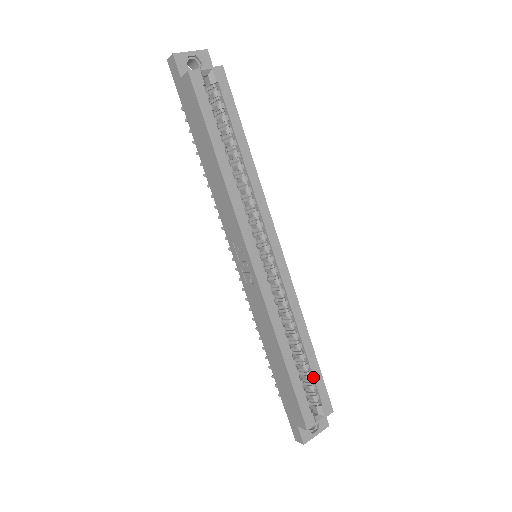
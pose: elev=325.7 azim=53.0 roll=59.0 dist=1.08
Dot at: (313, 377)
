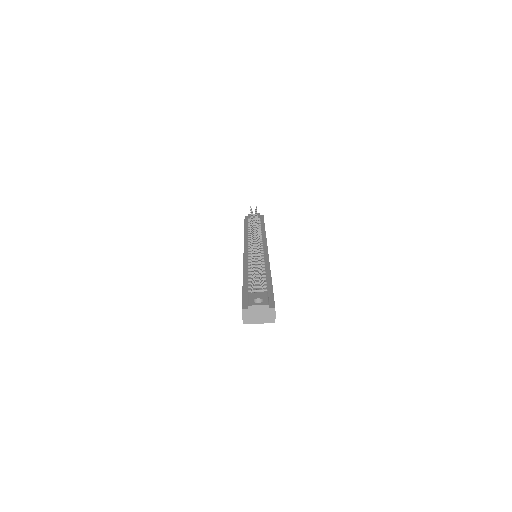
Dot at: occluded
